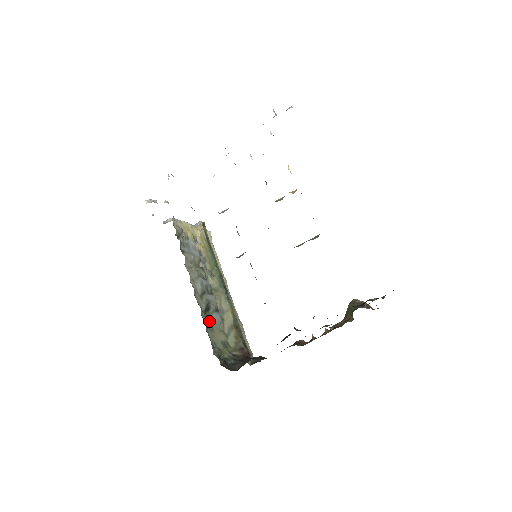
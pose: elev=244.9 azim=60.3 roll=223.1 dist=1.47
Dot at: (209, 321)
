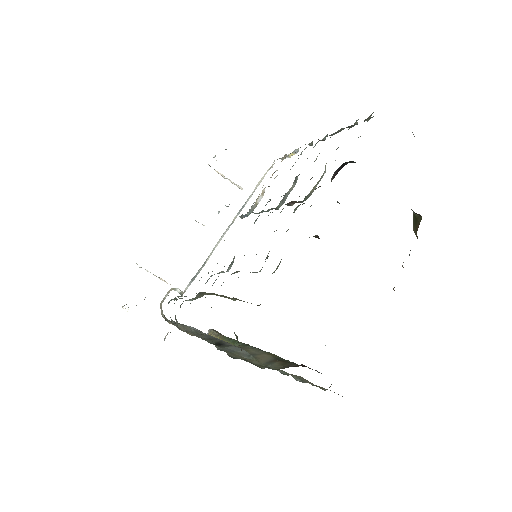
Dot at: (223, 349)
